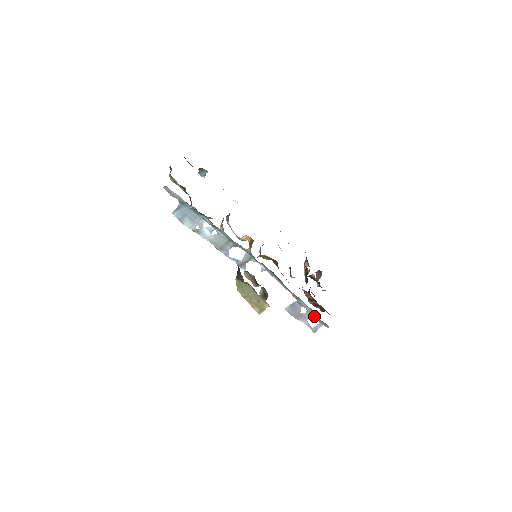
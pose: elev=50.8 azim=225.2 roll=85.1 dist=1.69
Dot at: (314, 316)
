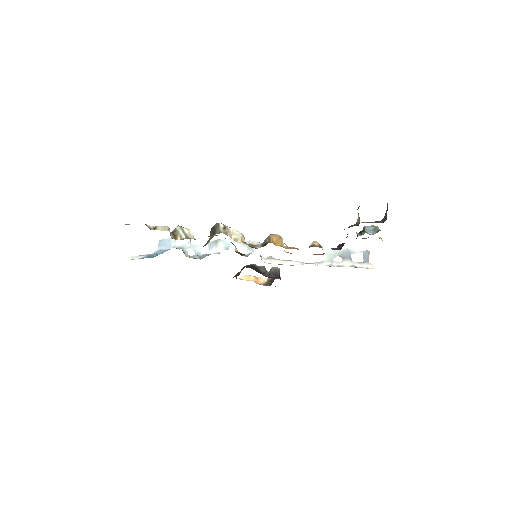
Dot at: (350, 265)
